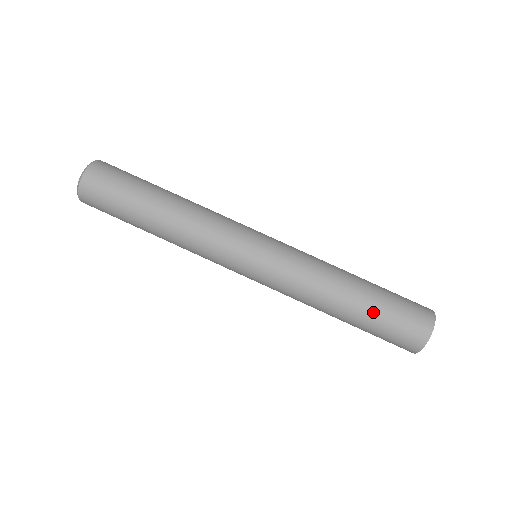
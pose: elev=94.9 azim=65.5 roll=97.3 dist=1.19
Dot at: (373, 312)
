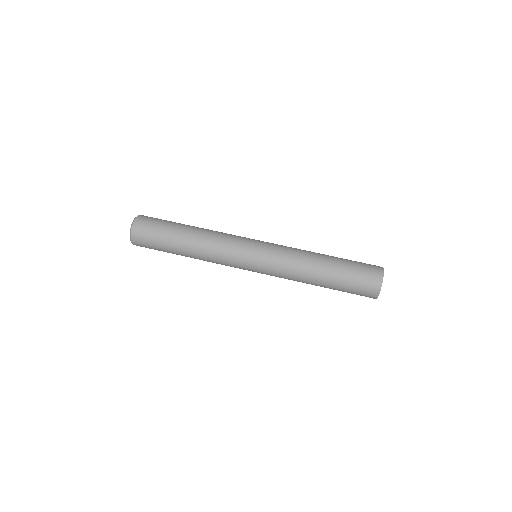
Dot at: (342, 269)
